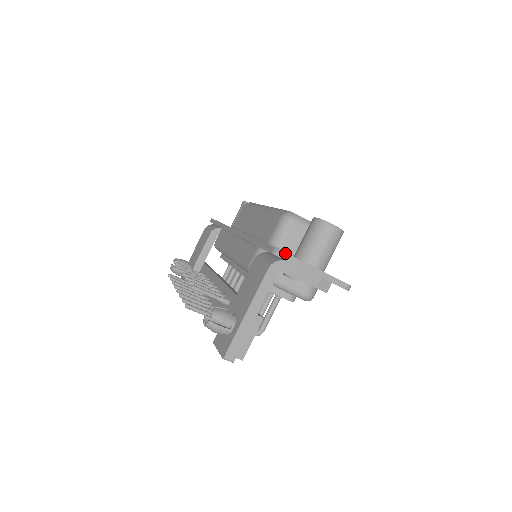
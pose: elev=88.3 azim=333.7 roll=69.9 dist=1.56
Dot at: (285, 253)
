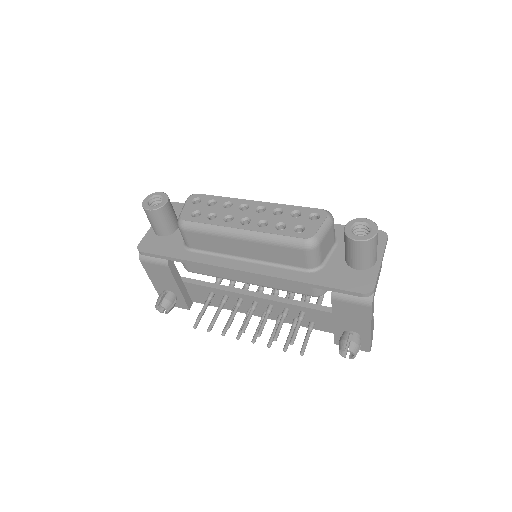
Dot at: (374, 289)
